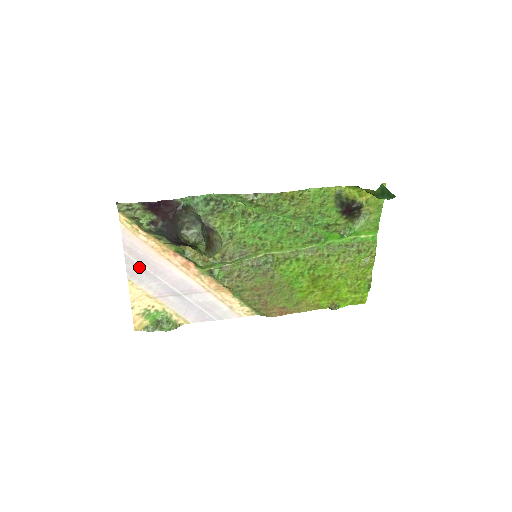
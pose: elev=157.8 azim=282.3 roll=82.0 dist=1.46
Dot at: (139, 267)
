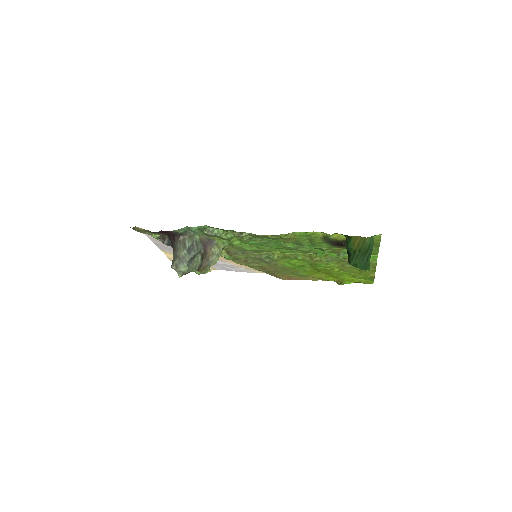
Dot at: (166, 247)
